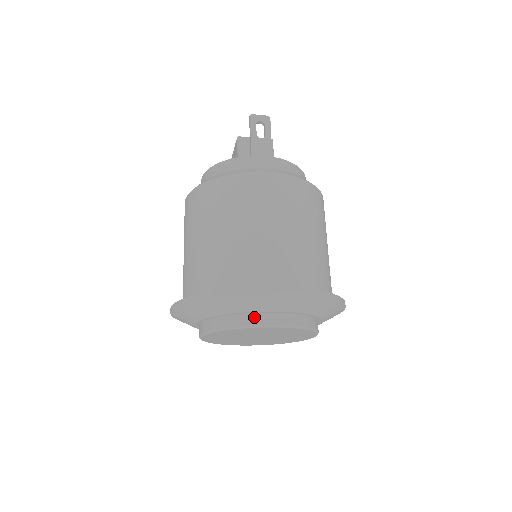
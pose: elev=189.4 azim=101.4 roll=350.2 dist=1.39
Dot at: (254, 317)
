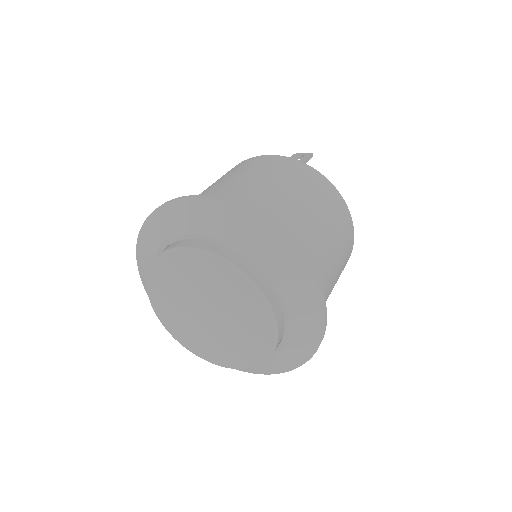
Dot at: (177, 243)
